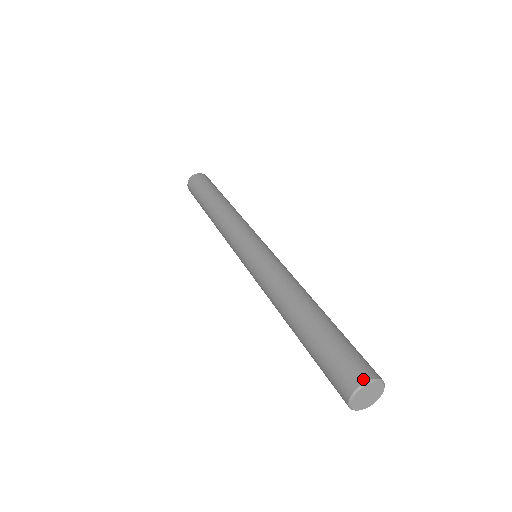
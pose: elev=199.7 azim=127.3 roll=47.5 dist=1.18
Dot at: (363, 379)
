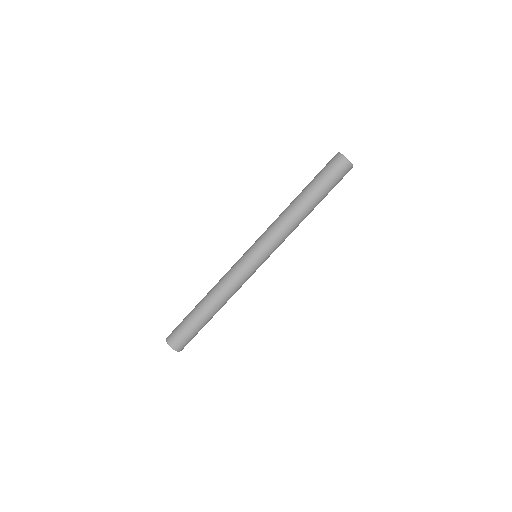
Dot at: occluded
